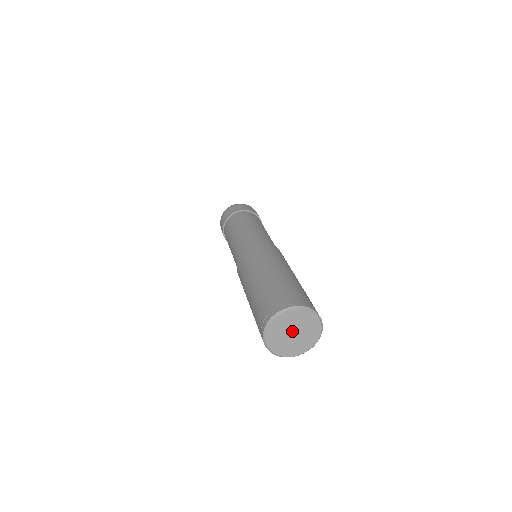
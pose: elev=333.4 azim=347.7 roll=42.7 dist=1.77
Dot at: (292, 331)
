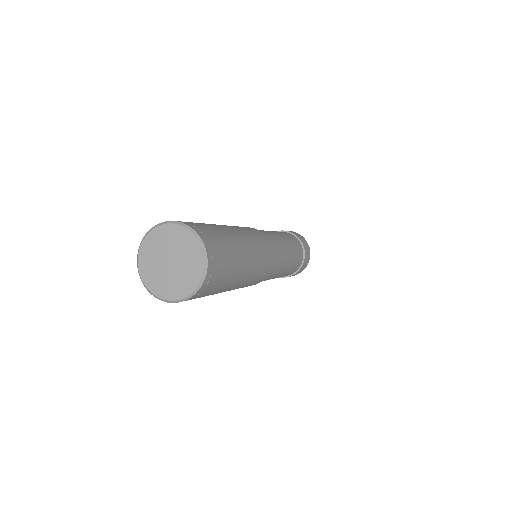
Dot at: (168, 258)
